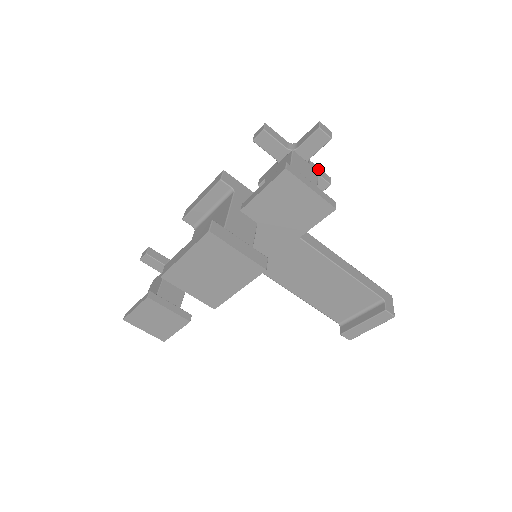
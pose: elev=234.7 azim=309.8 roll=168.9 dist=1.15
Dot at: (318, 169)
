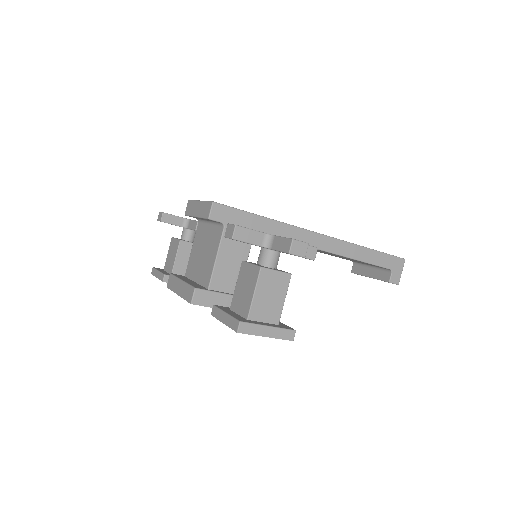
Dot at: occluded
